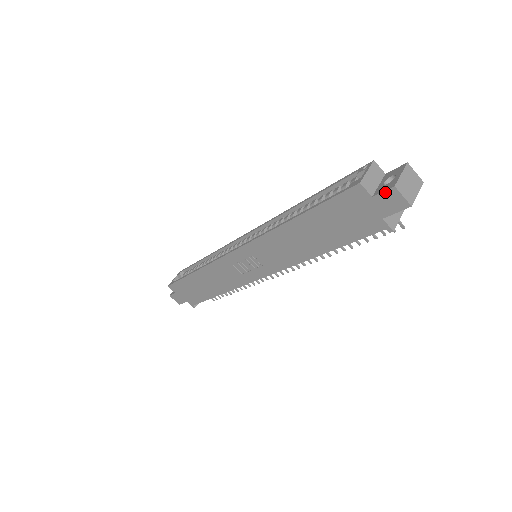
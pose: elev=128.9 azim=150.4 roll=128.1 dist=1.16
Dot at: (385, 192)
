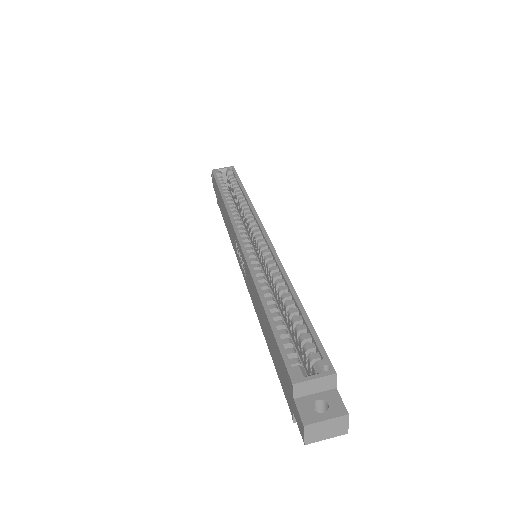
Dot at: (299, 414)
